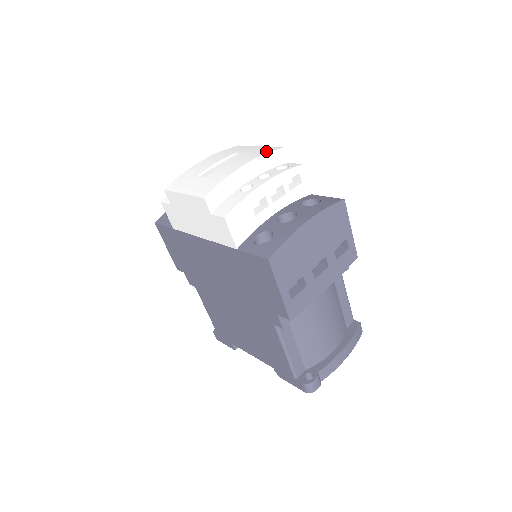
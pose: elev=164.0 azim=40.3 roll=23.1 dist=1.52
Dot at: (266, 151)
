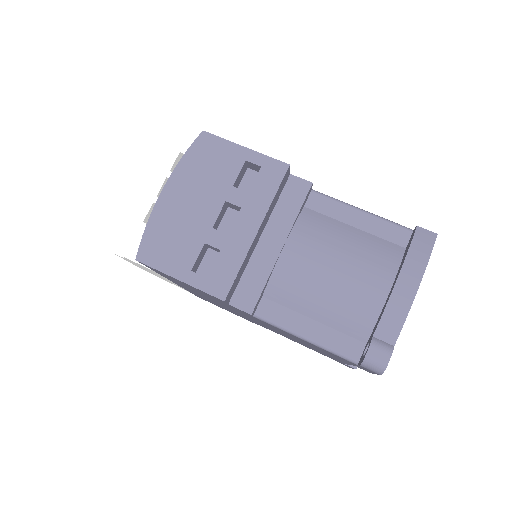
Dot at: occluded
